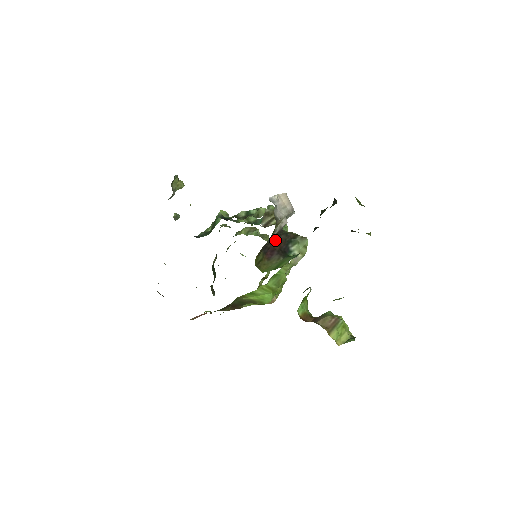
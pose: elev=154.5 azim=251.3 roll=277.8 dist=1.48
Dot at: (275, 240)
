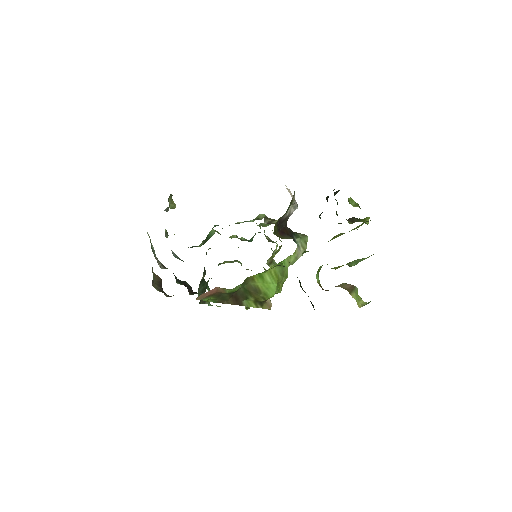
Dot at: (283, 227)
